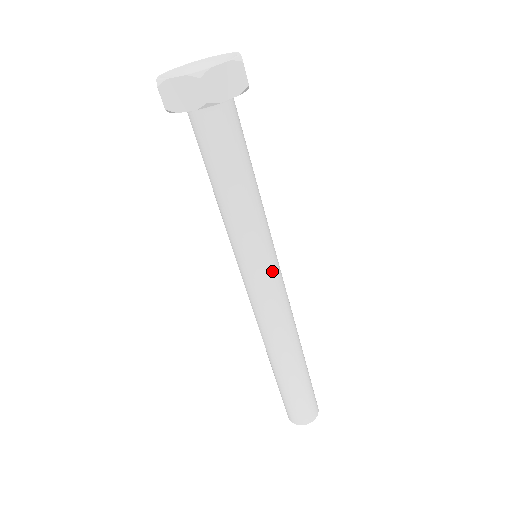
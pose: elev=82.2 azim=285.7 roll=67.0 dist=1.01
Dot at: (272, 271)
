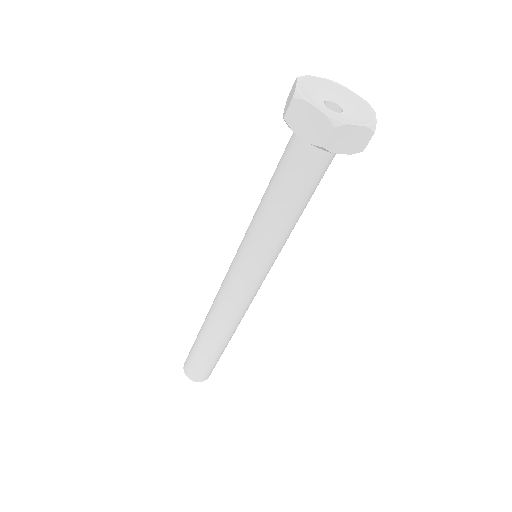
Dot at: (260, 277)
